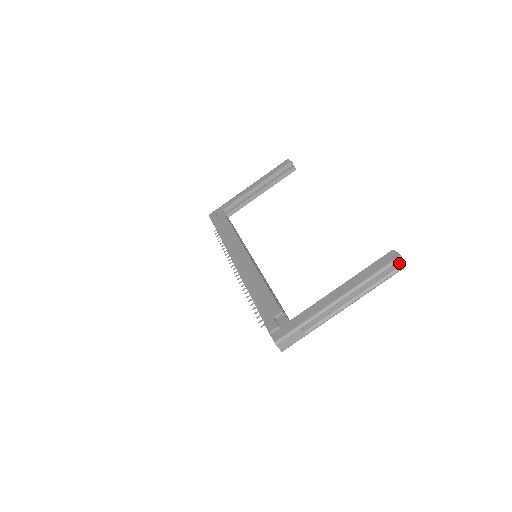
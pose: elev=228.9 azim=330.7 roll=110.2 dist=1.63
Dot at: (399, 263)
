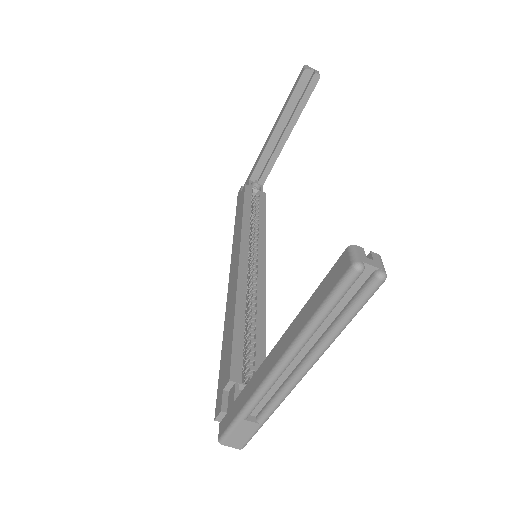
Dot at: (367, 274)
